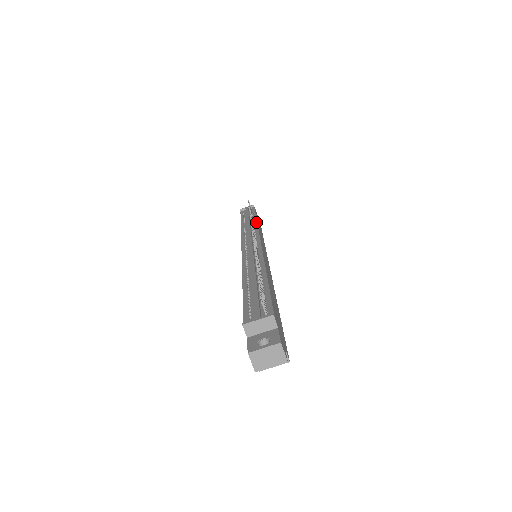
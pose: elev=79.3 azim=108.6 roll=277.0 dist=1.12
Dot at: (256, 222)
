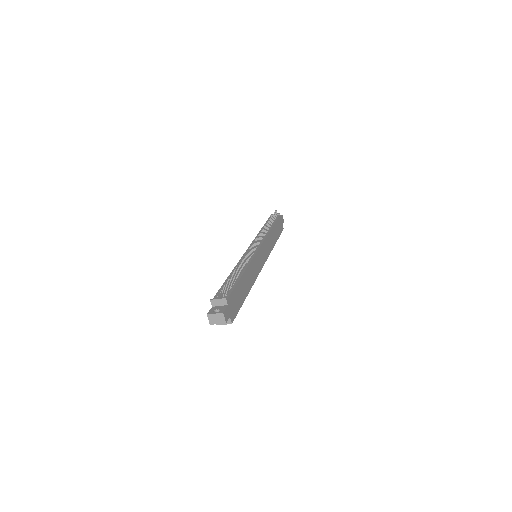
Dot at: (270, 230)
